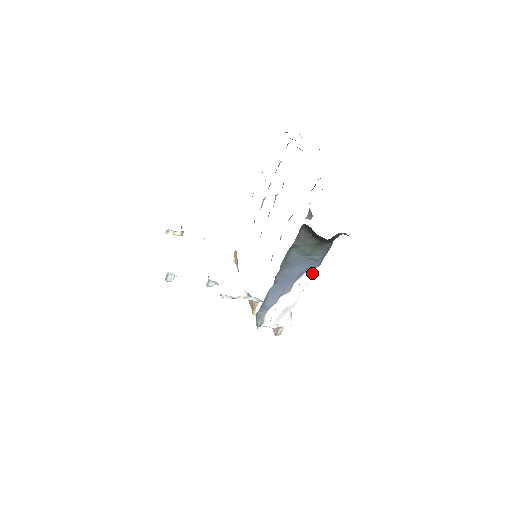
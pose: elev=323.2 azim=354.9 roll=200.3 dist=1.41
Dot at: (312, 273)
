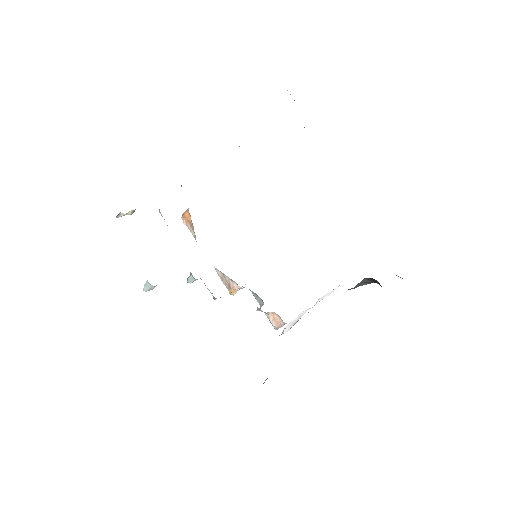
Dot at: (336, 288)
